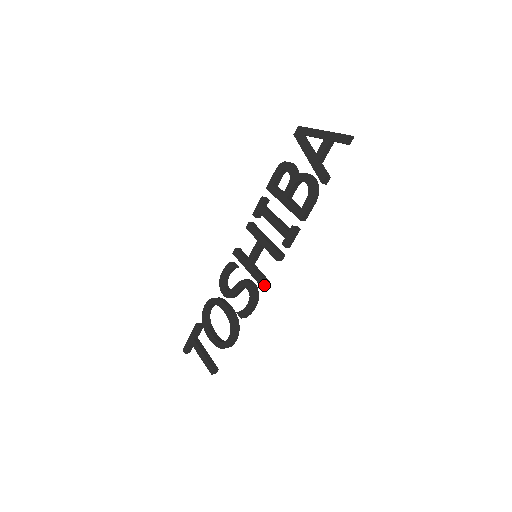
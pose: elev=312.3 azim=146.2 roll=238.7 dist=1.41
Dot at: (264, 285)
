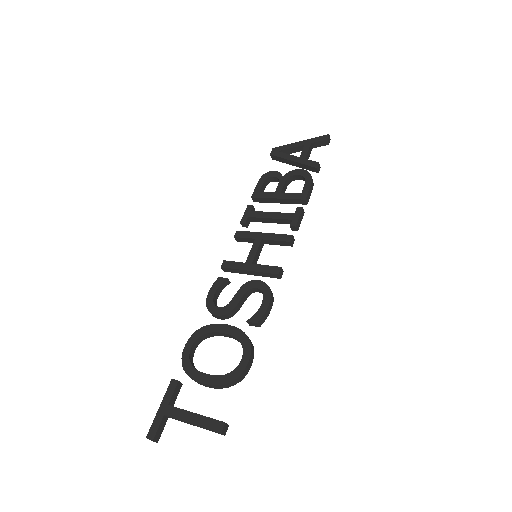
Dot at: (280, 273)
